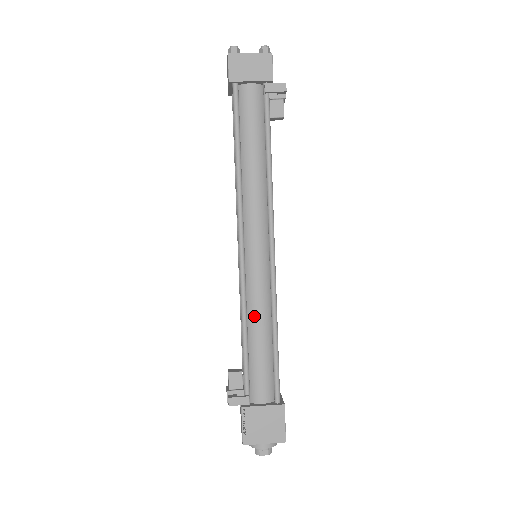
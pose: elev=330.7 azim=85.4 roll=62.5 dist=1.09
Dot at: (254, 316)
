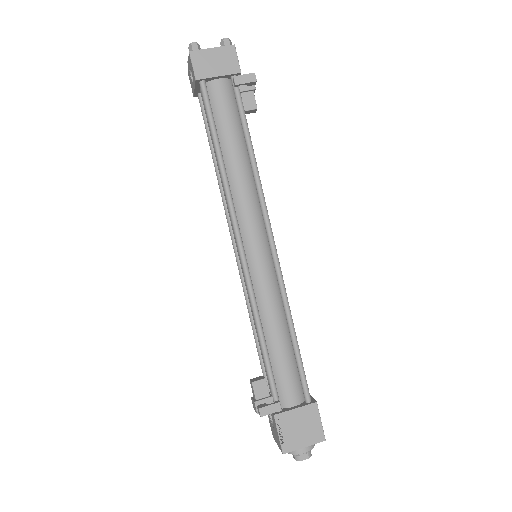
Dot at: (268, 318)
